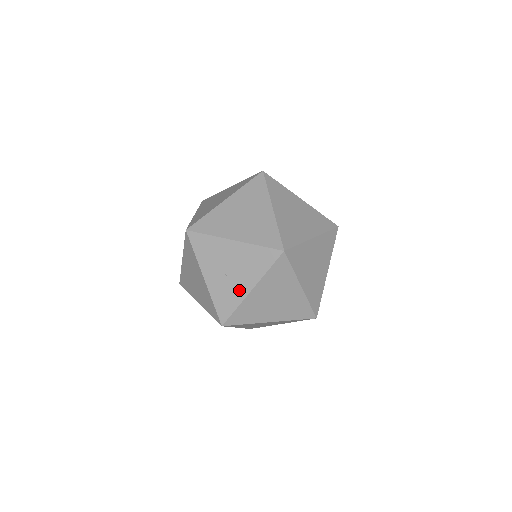
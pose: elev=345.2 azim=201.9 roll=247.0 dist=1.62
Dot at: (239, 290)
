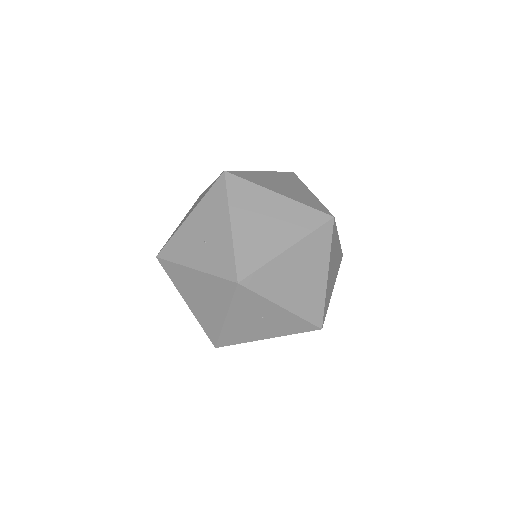
Dot at: (223, 238)
